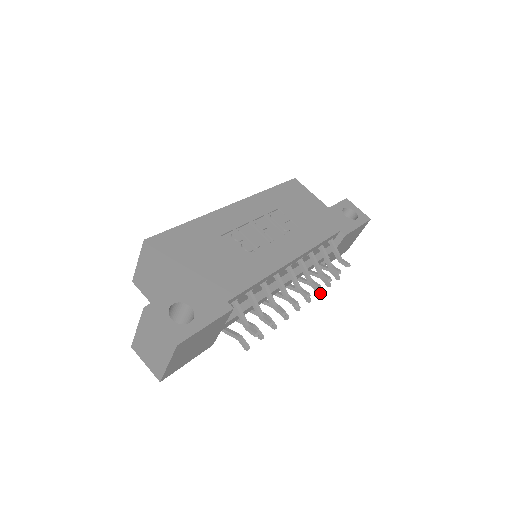
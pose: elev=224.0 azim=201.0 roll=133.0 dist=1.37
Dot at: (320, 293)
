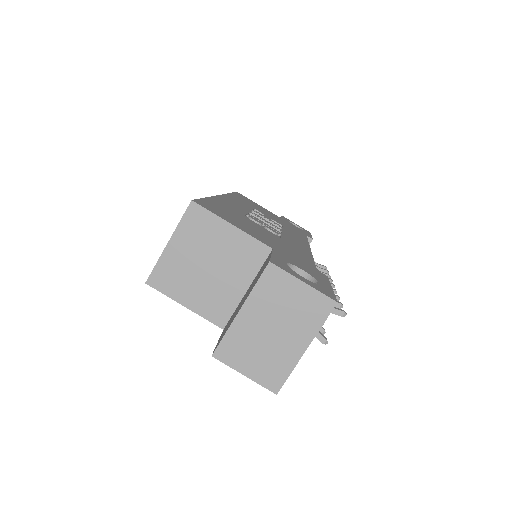
Dot at: occluded
